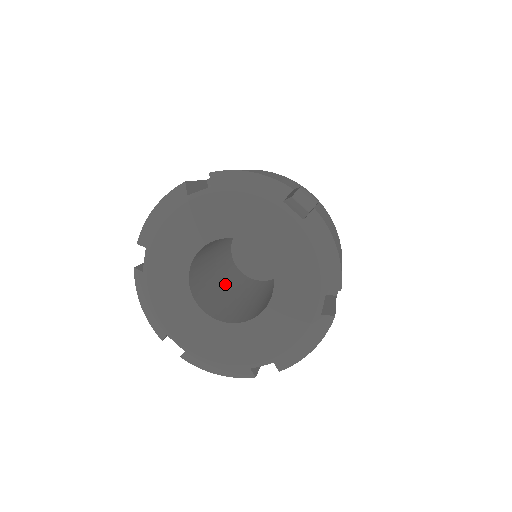
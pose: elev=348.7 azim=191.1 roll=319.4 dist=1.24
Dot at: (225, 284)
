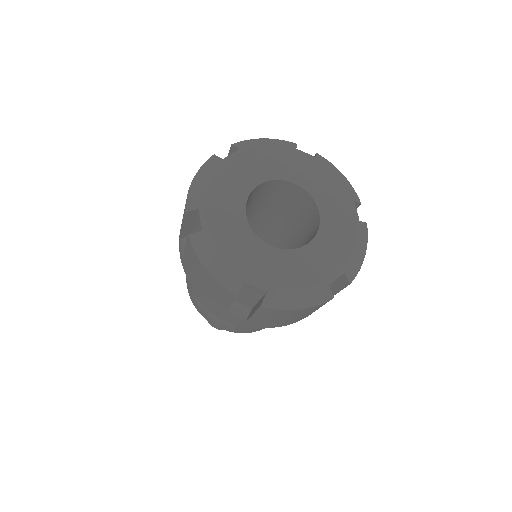
Dot at: occluded
